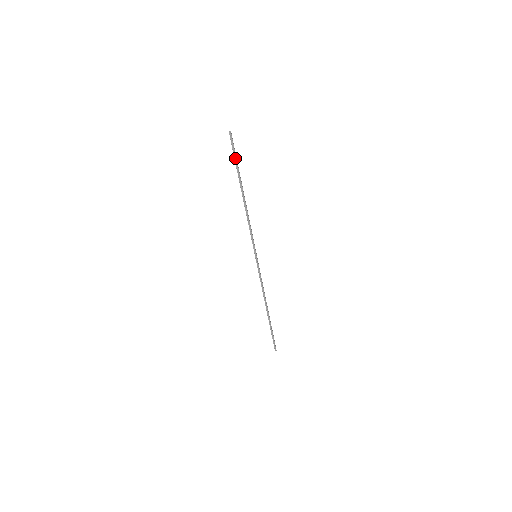
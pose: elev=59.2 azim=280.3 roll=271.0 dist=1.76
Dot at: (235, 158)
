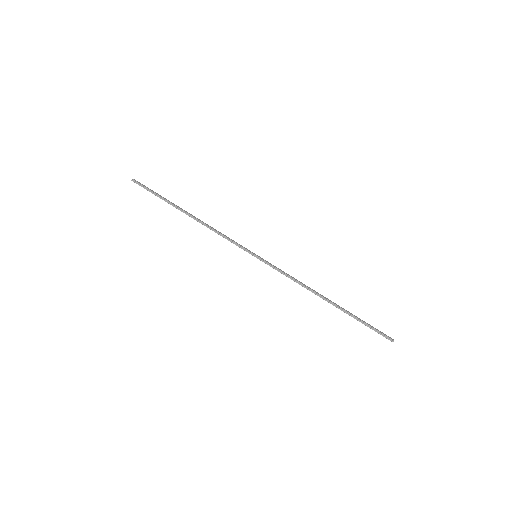
Dot at: (154, 194)
